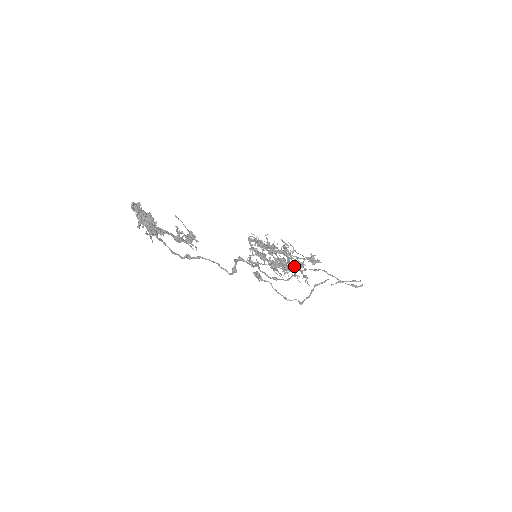
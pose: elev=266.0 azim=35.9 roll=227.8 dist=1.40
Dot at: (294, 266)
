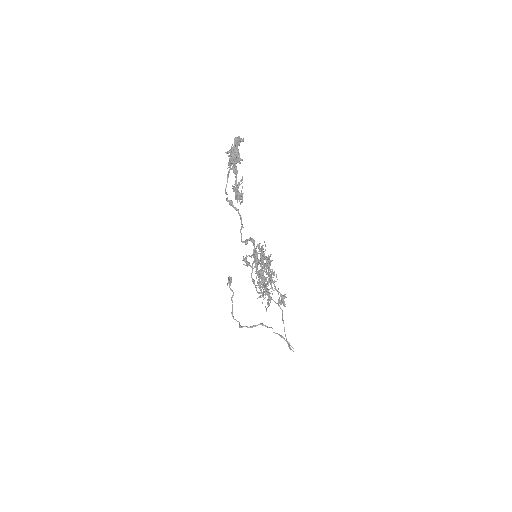
Dot at: occluded
